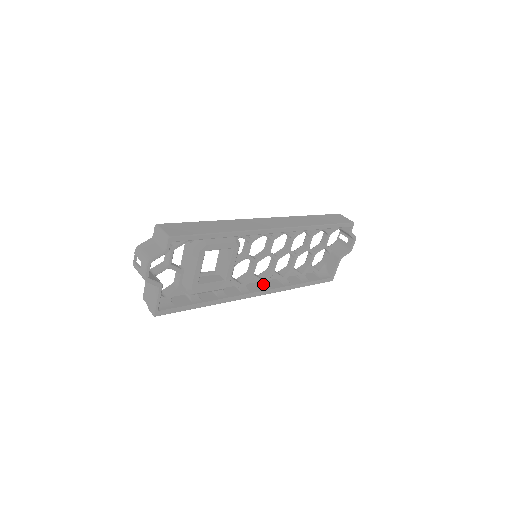
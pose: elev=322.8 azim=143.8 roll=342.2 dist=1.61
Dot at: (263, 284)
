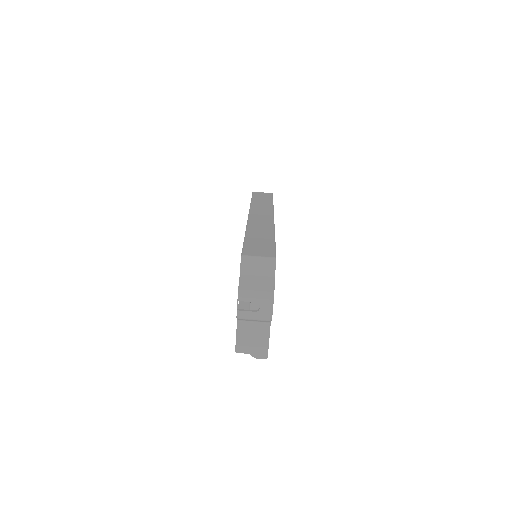
Dot at: occluded
